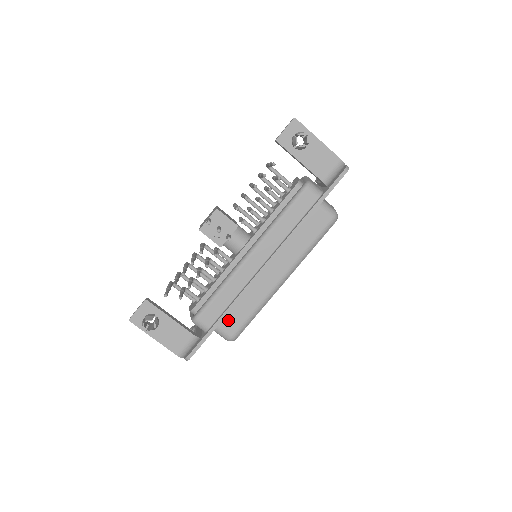
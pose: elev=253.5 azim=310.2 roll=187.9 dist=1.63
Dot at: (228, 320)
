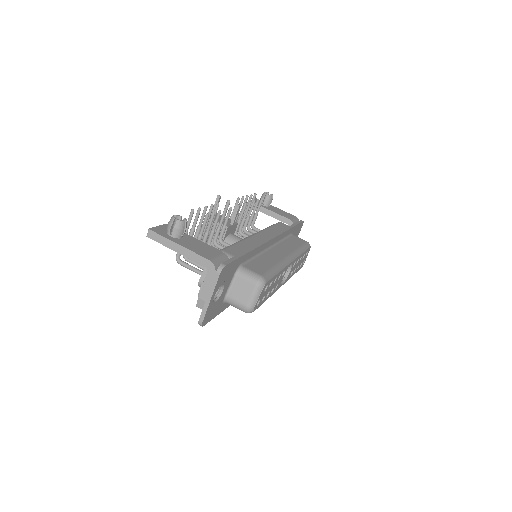
Dot at: (252, 265)
